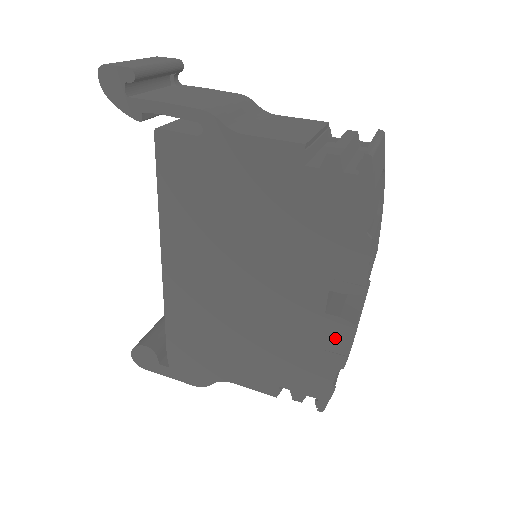
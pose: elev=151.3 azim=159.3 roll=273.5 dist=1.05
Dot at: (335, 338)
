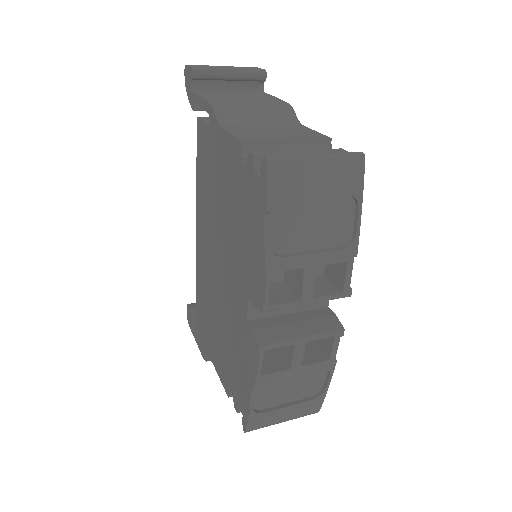
Dot at: (251, 353)
